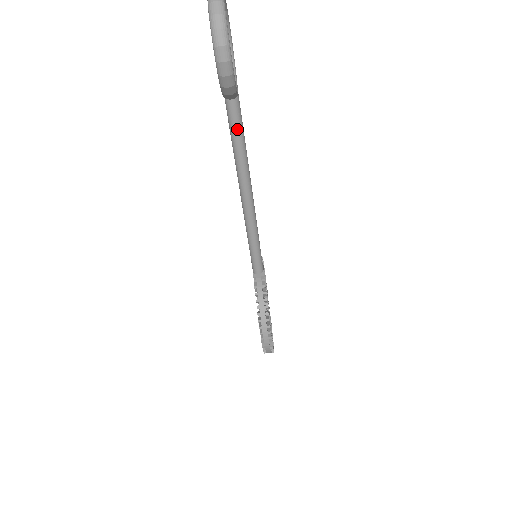
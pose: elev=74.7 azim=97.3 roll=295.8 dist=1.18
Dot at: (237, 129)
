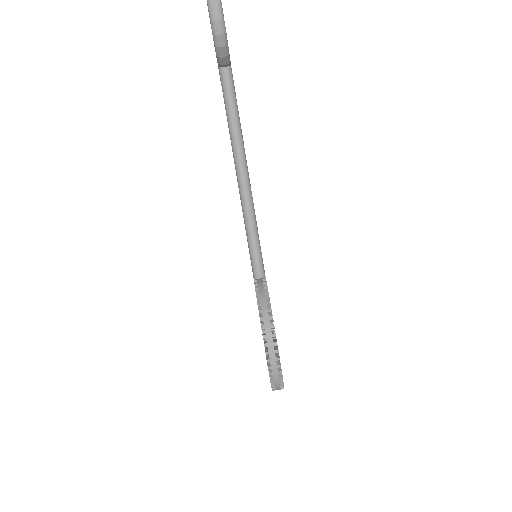
Dot at: (231, 98)
